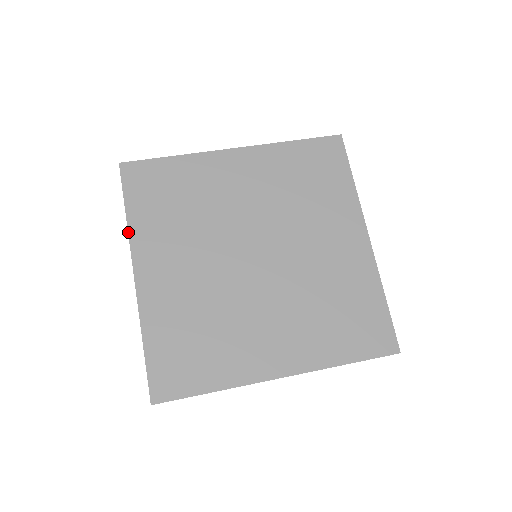
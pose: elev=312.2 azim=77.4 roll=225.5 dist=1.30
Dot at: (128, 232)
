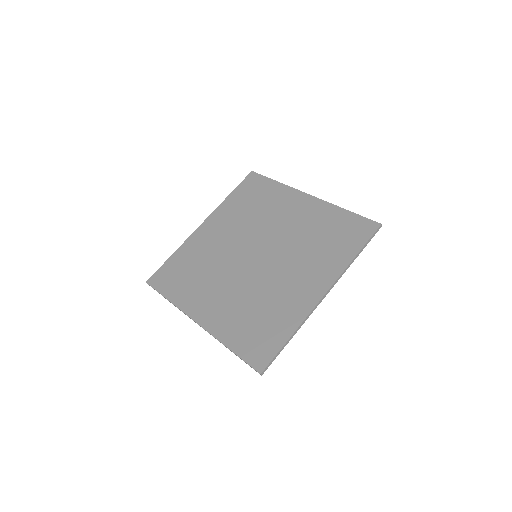
Dot at: (221, 204)
